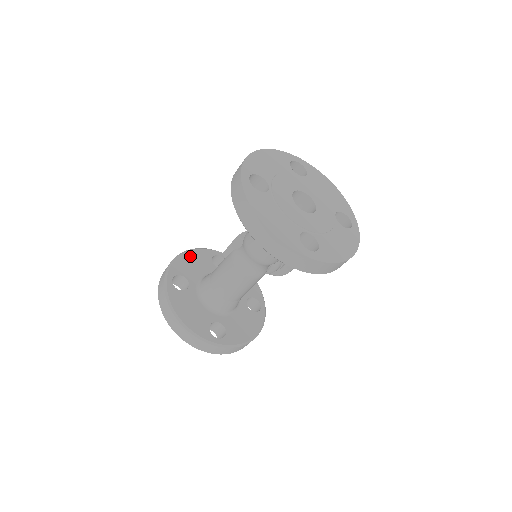
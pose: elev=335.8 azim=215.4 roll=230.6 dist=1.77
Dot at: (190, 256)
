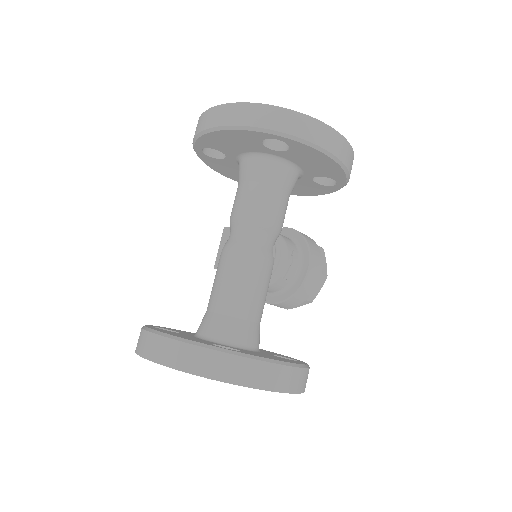
Dot at: (184, 331)
